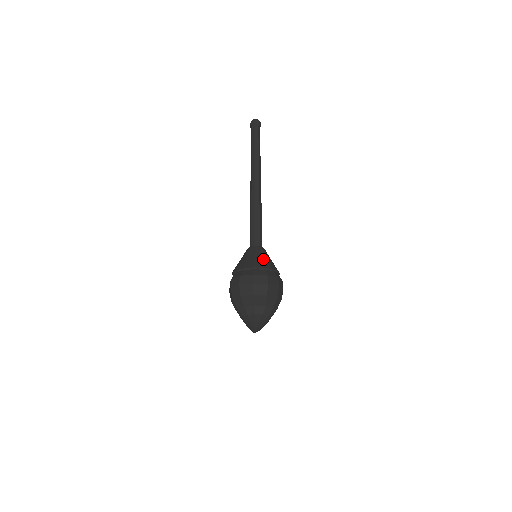
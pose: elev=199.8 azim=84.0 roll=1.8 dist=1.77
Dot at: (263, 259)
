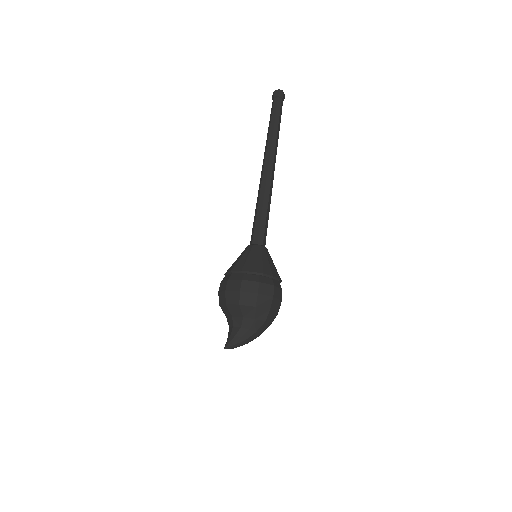
Dot at: (248, 260)
